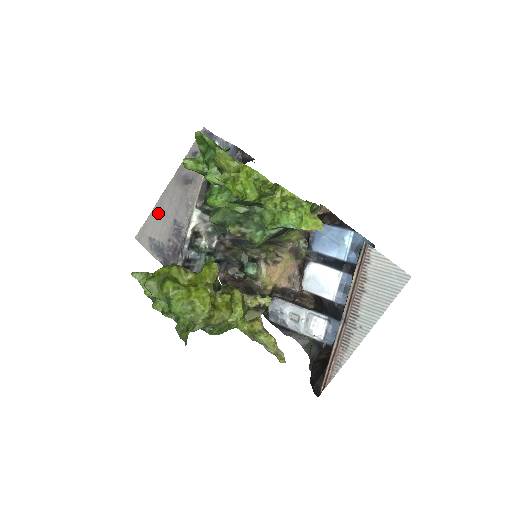
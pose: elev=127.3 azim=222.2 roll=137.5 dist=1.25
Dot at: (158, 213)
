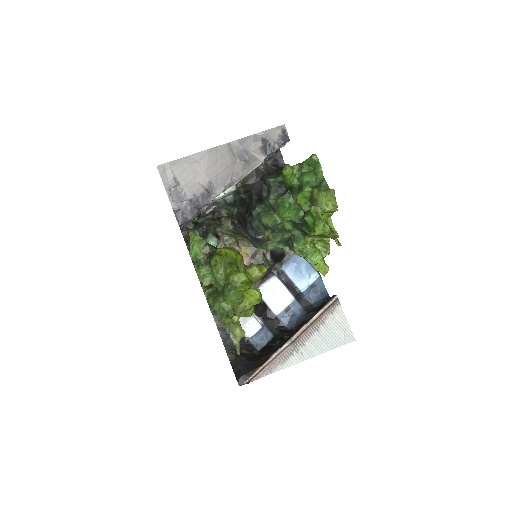
Dot at: (196, 162)
